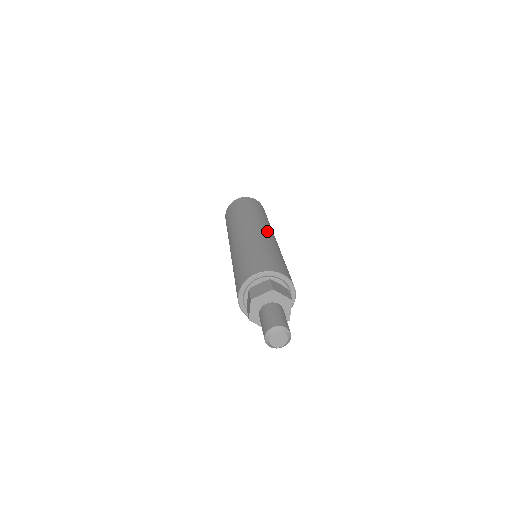
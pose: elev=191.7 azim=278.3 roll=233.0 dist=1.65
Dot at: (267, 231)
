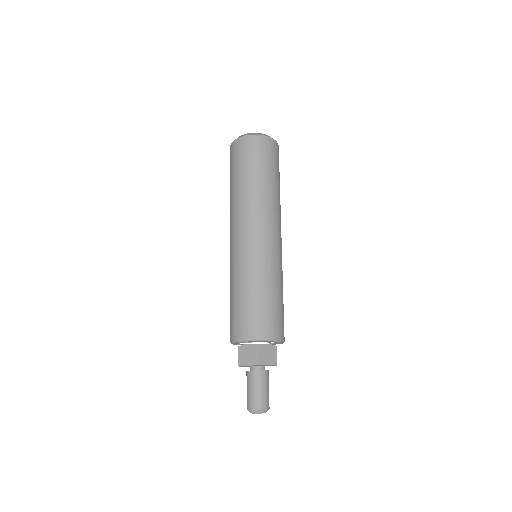
Dot at: (268, 236)
